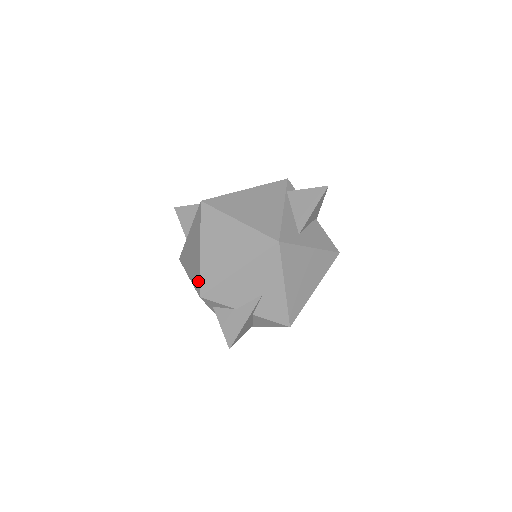
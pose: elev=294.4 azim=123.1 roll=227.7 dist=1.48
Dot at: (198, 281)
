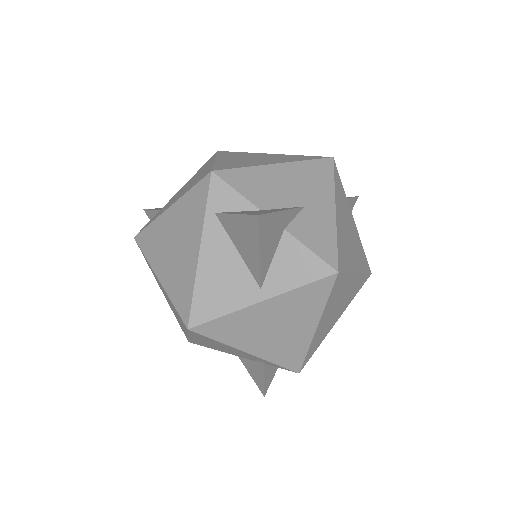
Dot at: (207, 171)
